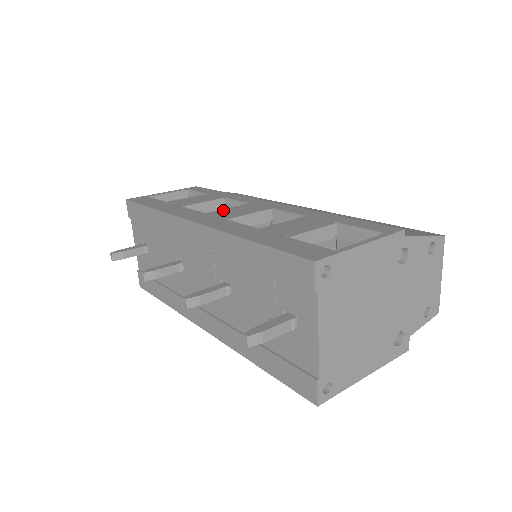
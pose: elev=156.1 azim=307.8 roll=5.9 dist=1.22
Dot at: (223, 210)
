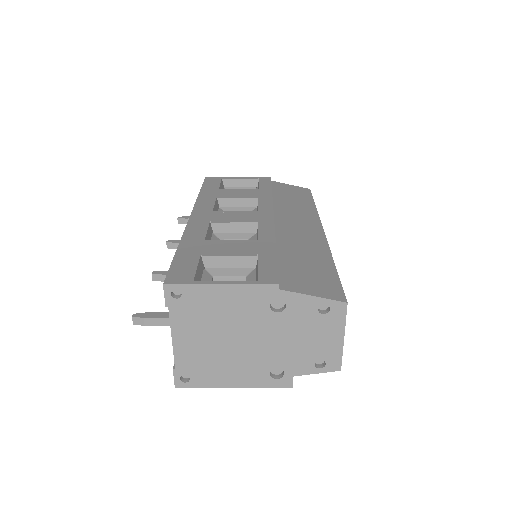
Dot at: (227, 212)
